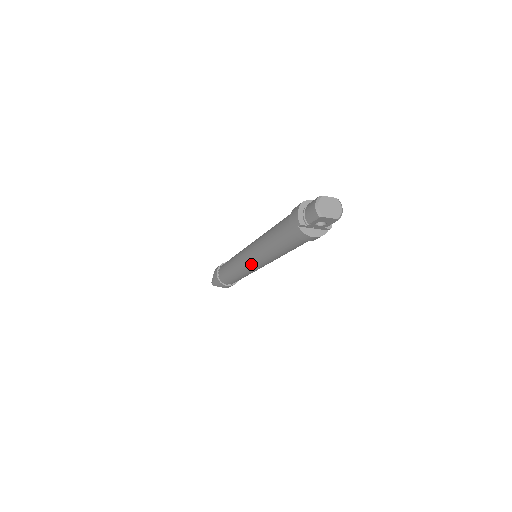
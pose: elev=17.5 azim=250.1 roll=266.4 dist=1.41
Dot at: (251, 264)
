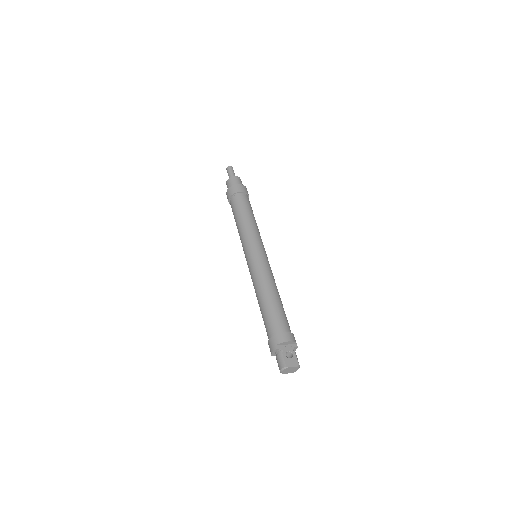
Dot at: occluded
